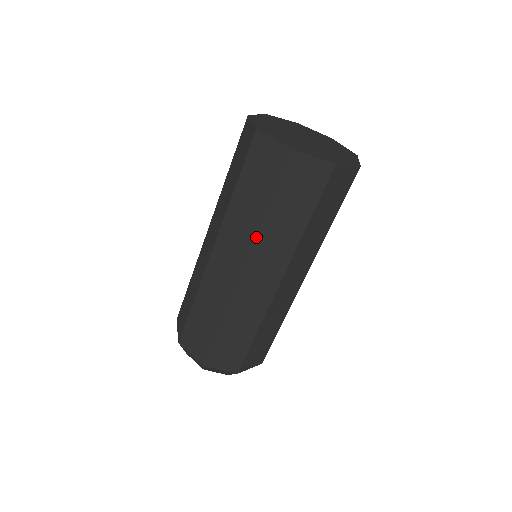
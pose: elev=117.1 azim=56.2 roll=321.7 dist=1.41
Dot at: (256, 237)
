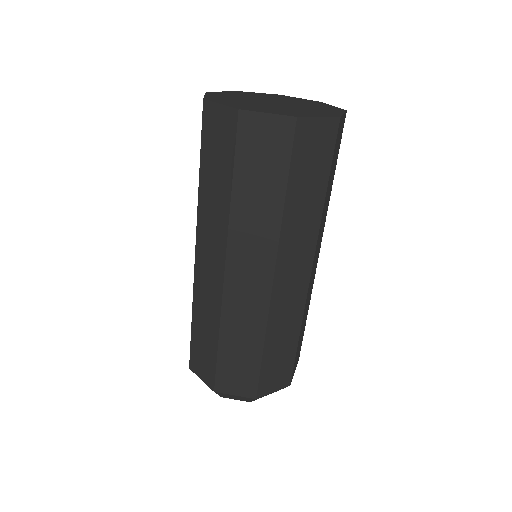
Dot at: (228, 227)
